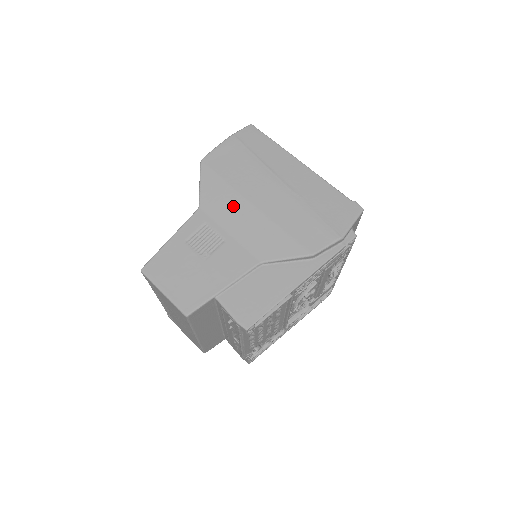
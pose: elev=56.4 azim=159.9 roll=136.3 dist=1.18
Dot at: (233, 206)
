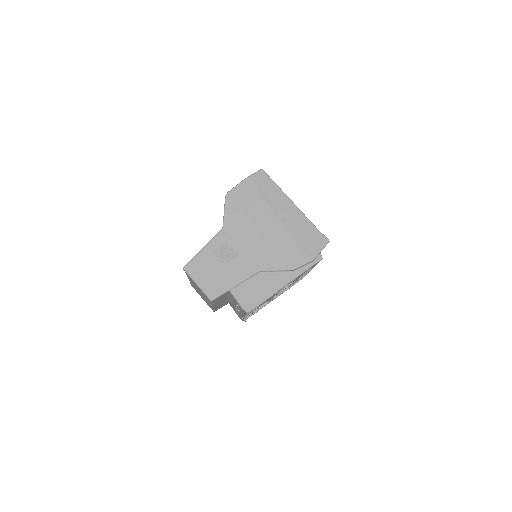
Dot at: (245, 230)
